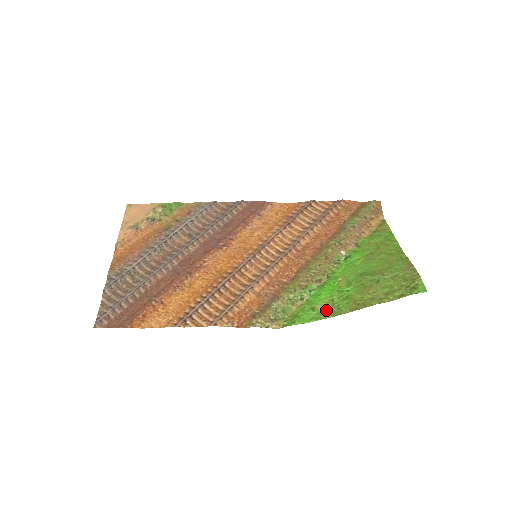
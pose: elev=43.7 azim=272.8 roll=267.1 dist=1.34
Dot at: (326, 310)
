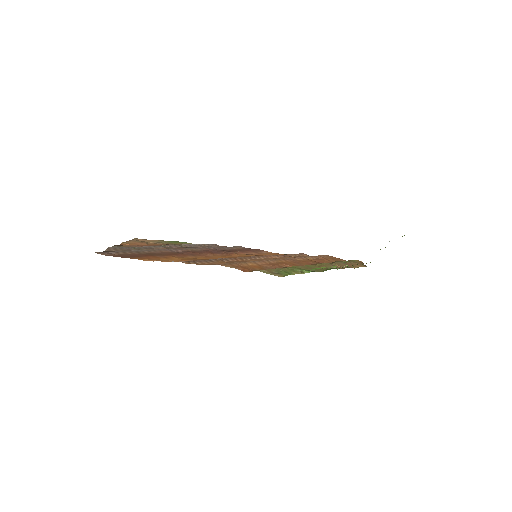
Dot at: occluded
